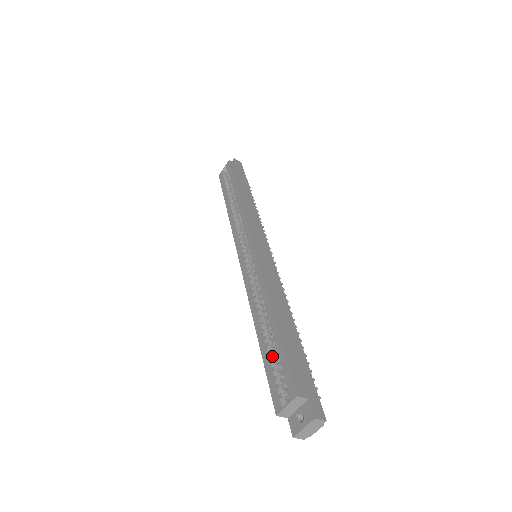
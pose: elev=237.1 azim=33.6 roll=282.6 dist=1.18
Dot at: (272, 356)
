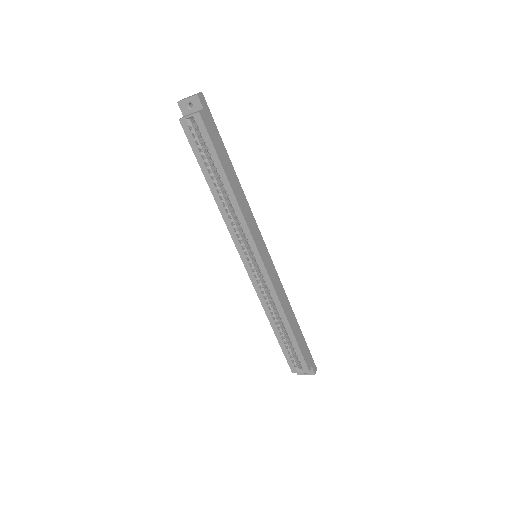
Dot at: (288, 345)
